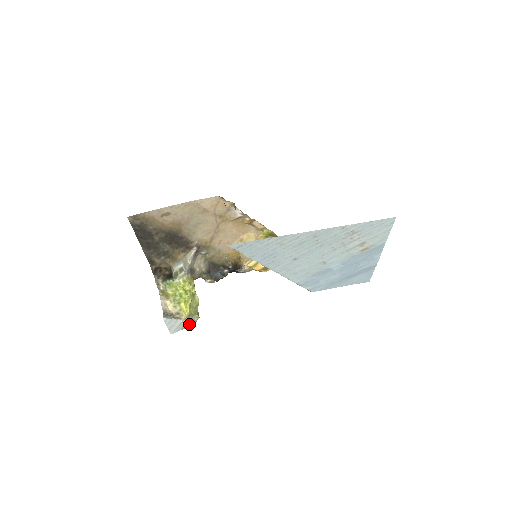
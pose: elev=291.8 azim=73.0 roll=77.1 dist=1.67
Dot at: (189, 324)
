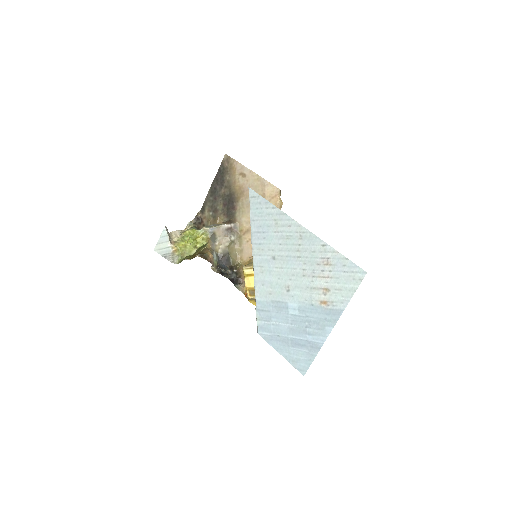
Dot at: (170, 257)
